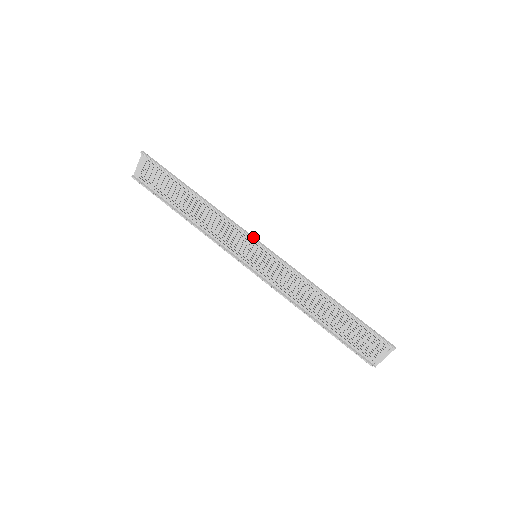
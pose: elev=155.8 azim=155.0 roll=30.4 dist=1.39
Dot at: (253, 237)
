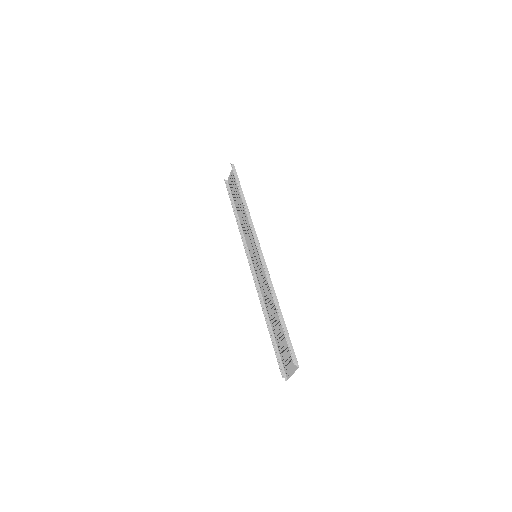
Dot at: (257, 240)
